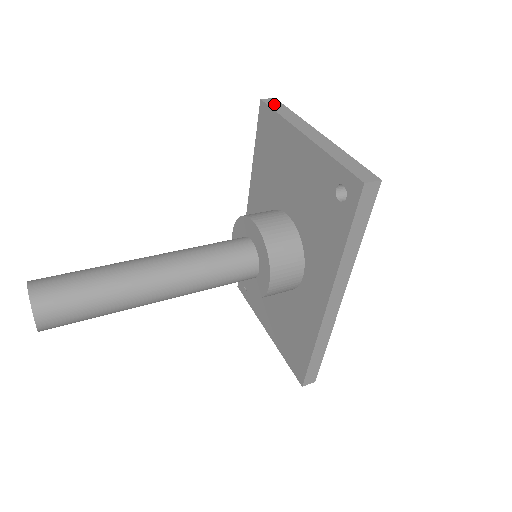
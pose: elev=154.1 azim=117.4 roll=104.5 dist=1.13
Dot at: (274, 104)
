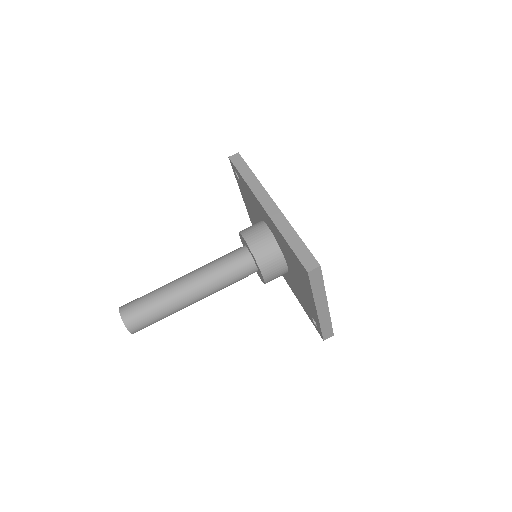
Dot at: (315, 277)
